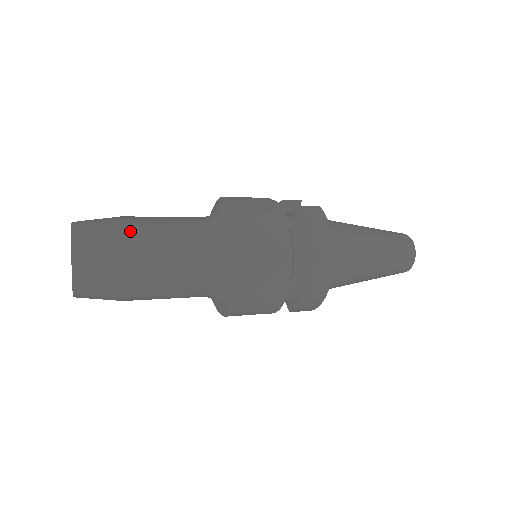
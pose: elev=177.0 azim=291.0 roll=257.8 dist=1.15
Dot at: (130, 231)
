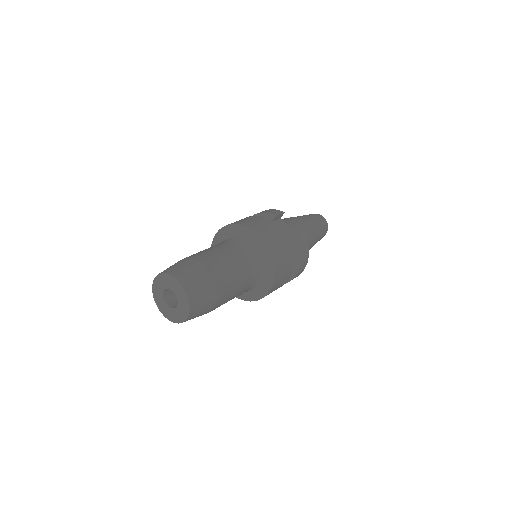
Dot at: (218, 284)
